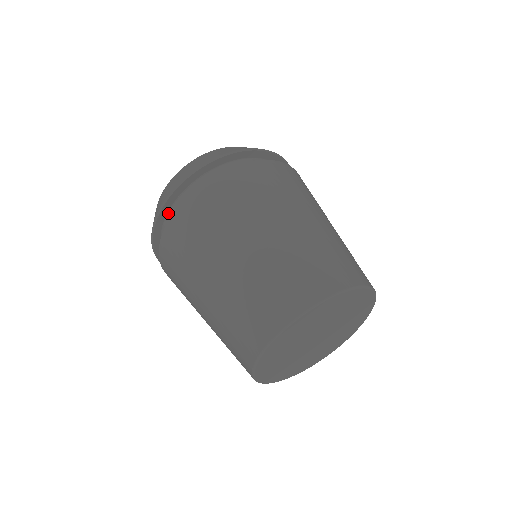
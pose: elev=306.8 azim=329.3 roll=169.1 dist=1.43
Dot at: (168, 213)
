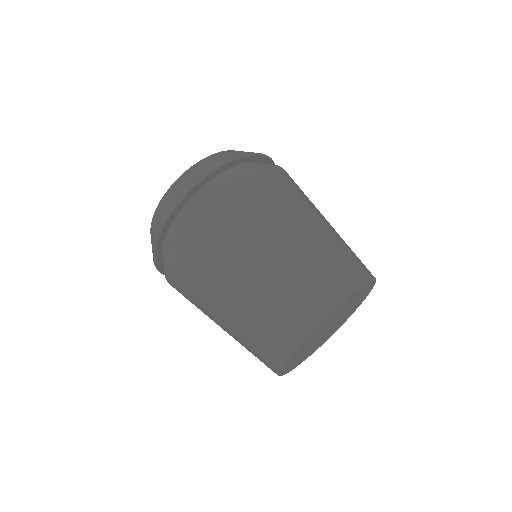
Dot at: (187, 202)
